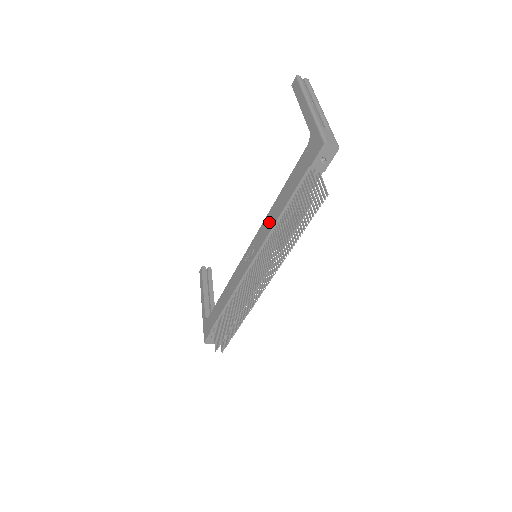
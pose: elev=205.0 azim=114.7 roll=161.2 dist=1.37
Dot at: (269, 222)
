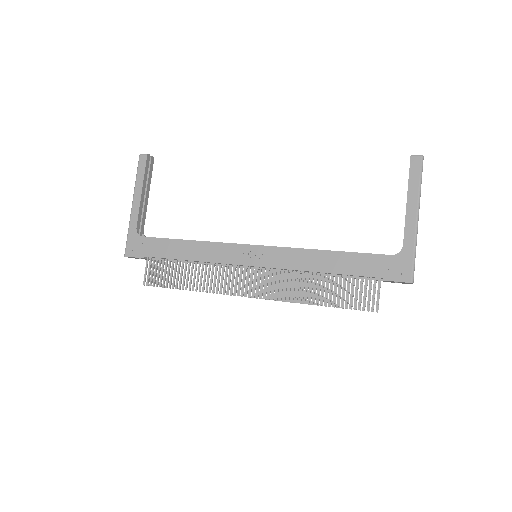
Dot at: (302, 260)
